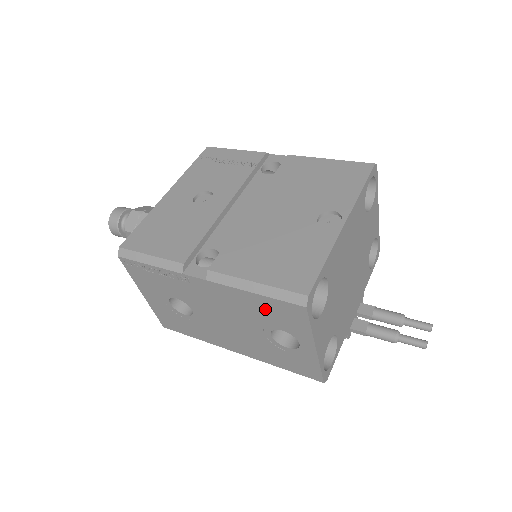
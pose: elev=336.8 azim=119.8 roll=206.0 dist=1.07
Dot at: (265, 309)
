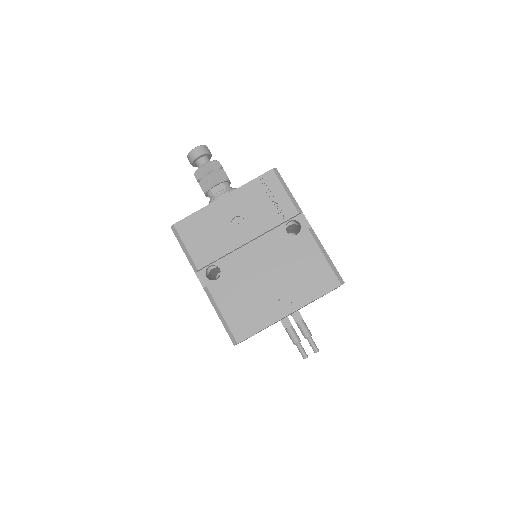
Dot at: occluded
